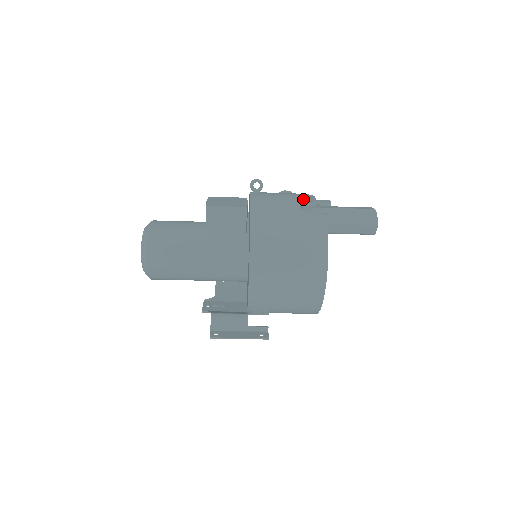
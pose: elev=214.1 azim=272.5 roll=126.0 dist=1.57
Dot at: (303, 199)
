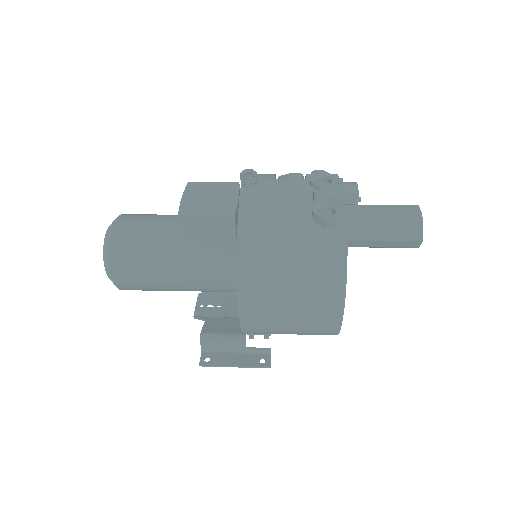
Dot at: (317, 191)
